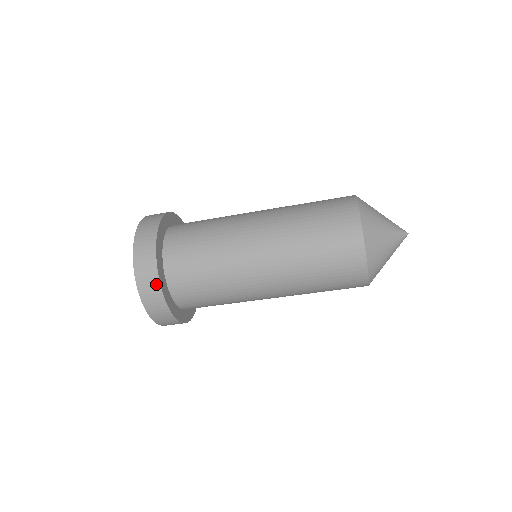
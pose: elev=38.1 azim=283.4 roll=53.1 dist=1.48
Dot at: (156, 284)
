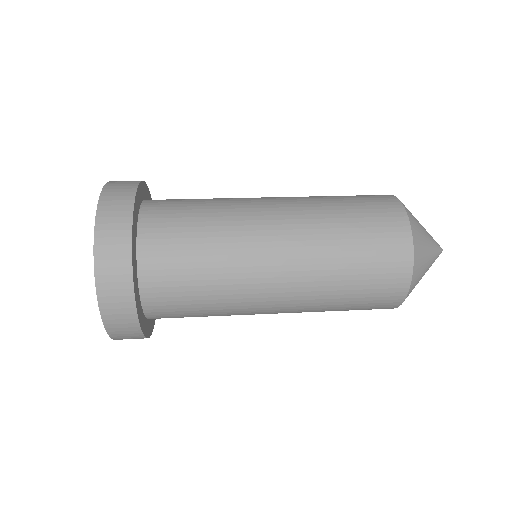
Dot at: (128, 295)
